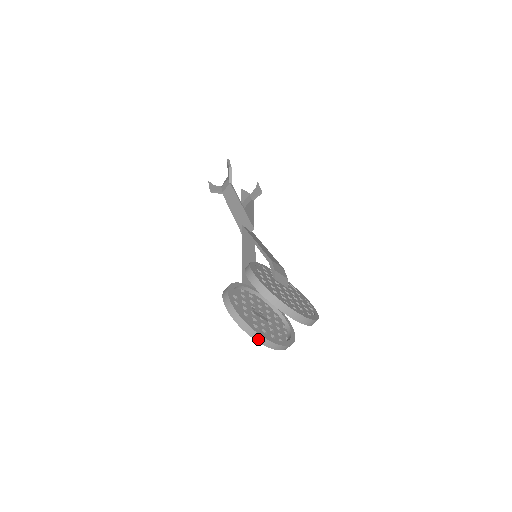
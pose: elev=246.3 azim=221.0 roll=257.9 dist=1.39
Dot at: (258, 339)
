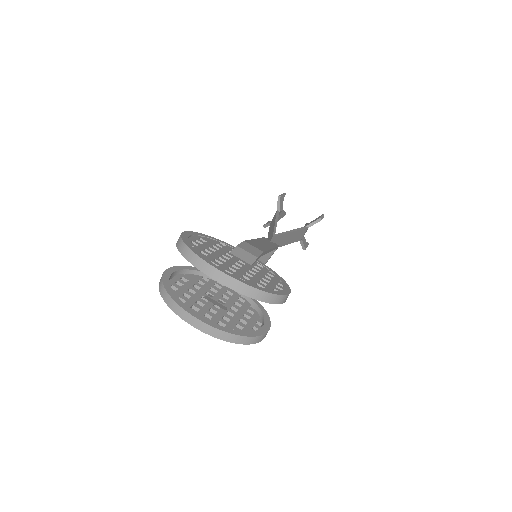
Dot at: (187, 319)
